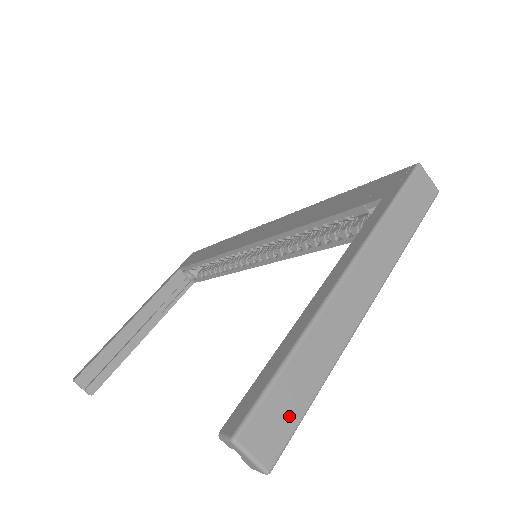
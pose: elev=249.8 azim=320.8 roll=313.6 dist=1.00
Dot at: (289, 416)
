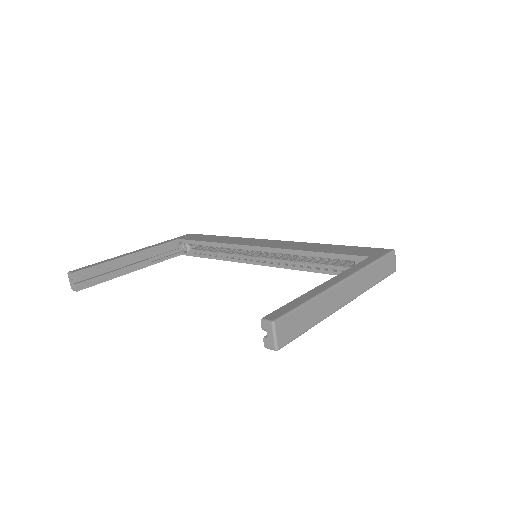
Dot at: (296, 330)
